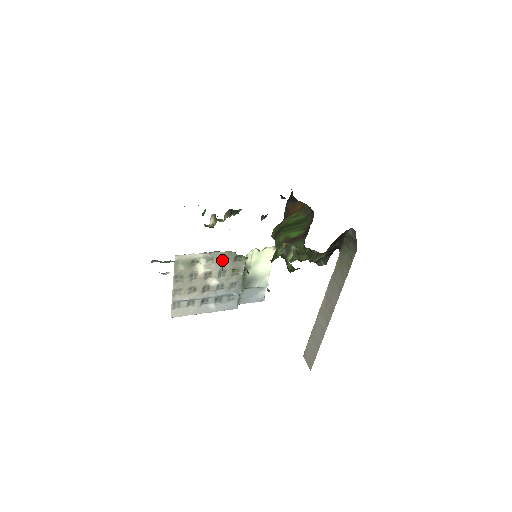
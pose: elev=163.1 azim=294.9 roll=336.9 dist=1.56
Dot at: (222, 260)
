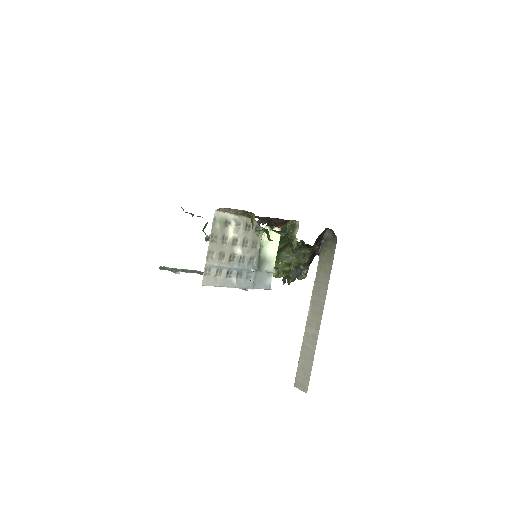
Dot at: (252, 218)
